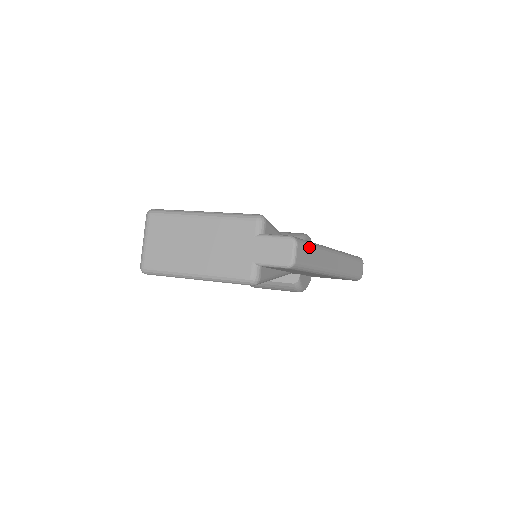
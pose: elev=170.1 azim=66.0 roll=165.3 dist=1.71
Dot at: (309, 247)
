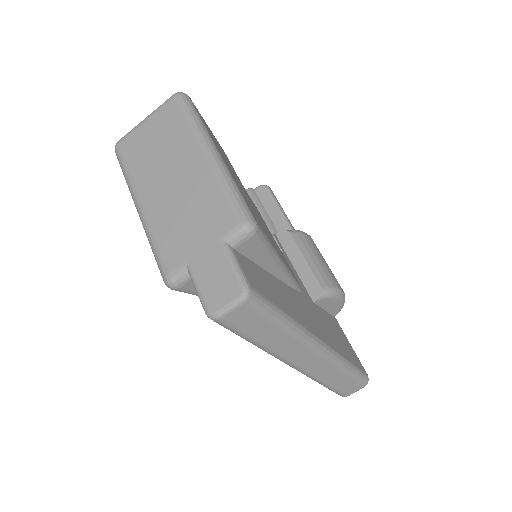
Dot at: (267, 319)
